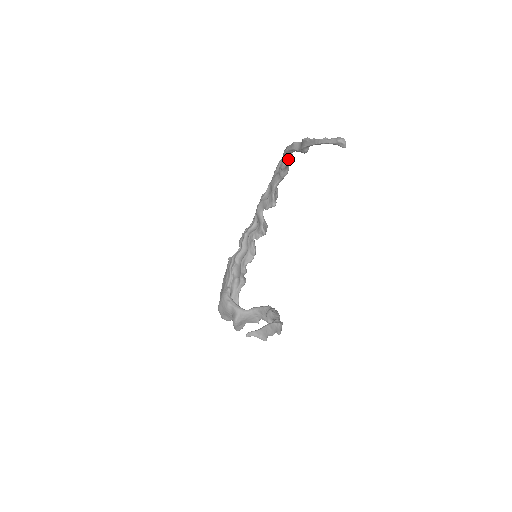
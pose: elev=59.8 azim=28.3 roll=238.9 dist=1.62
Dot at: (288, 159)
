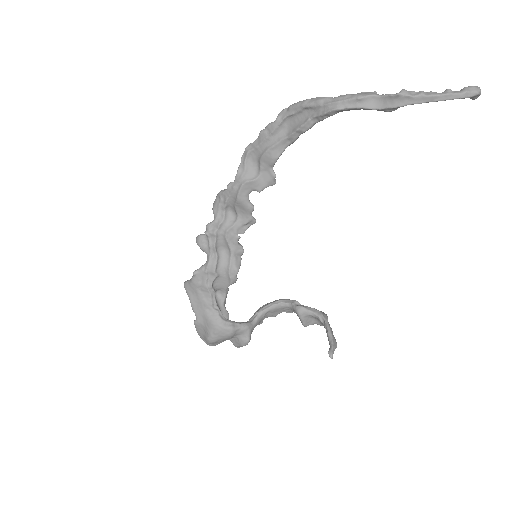
Dot at: (324, 118)
